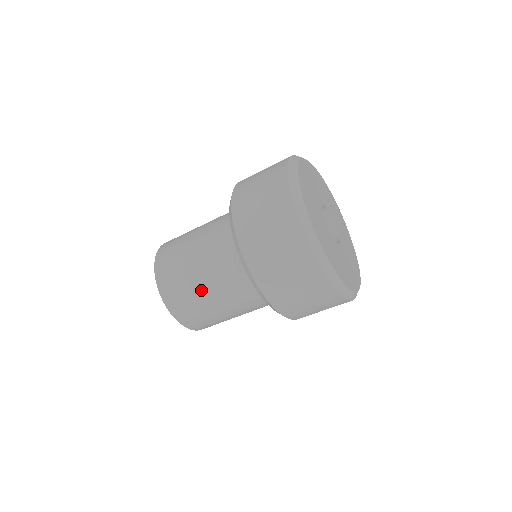
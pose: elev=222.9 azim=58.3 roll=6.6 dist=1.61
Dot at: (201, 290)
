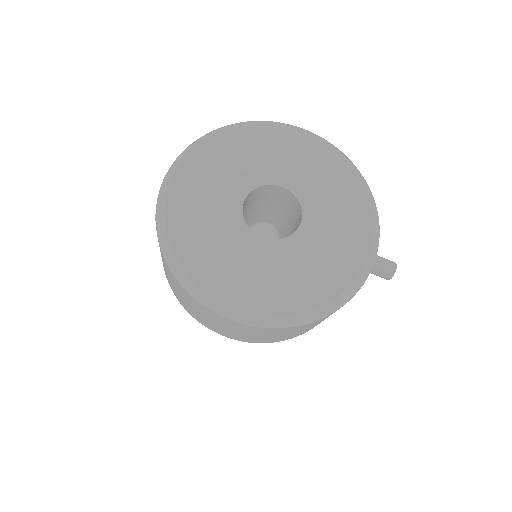
Dot at: occluded
